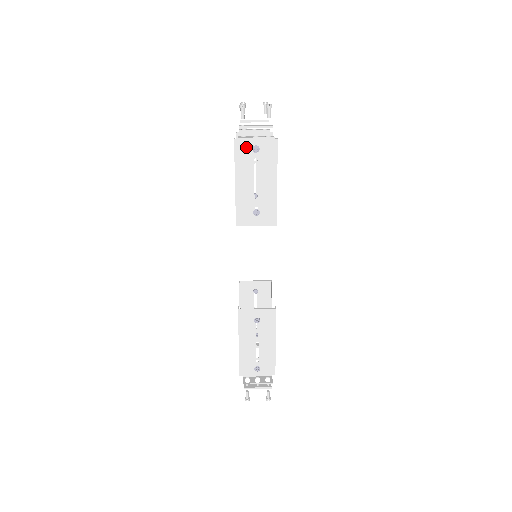
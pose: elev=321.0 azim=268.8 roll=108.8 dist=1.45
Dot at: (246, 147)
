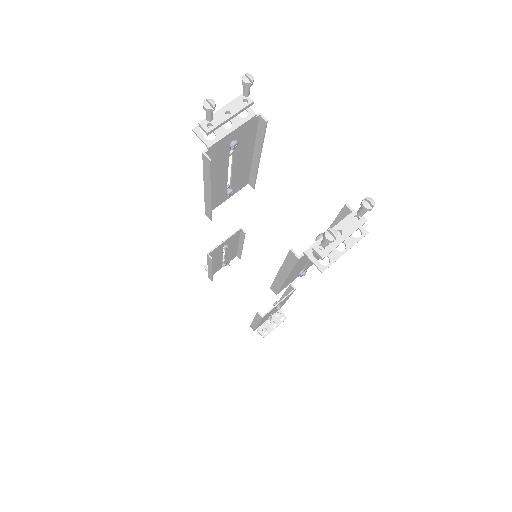
Dot at: occluded
